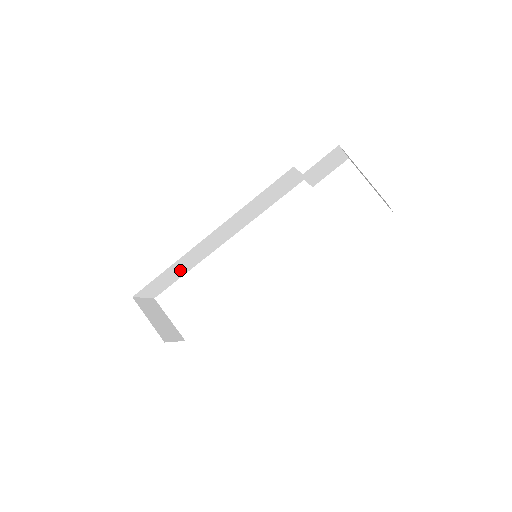
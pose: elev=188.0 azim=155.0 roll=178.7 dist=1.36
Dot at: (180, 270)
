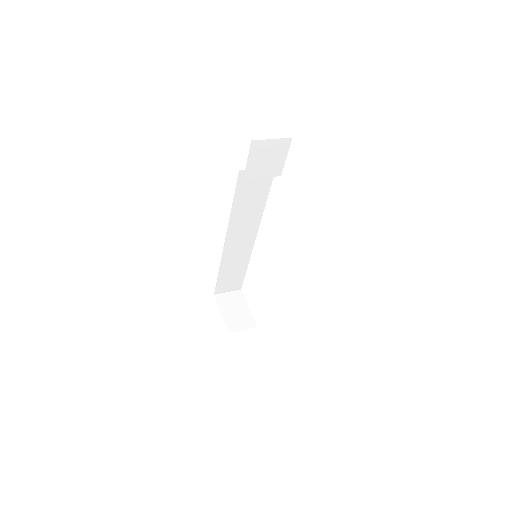
Dot at: (236, 268)
